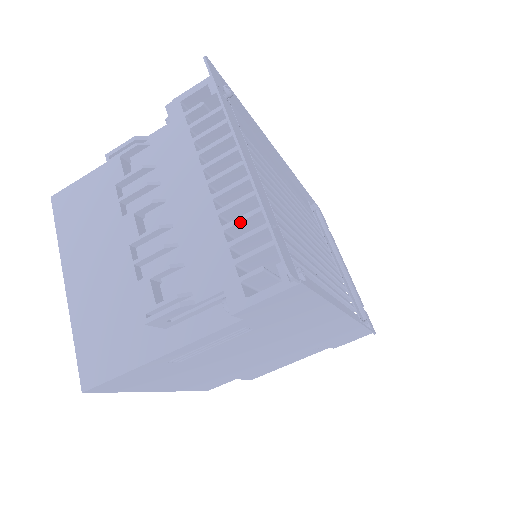
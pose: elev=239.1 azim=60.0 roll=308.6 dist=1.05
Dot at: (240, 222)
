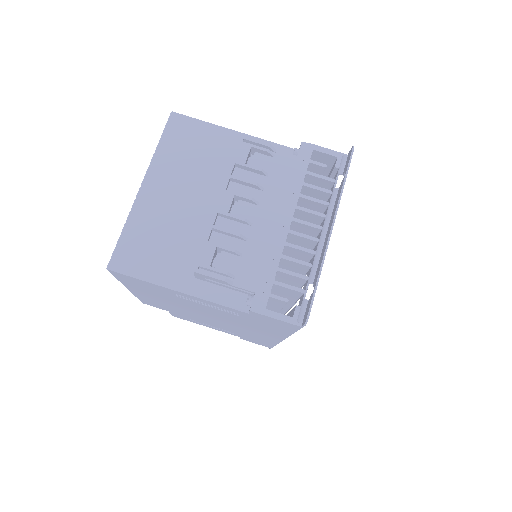
Dot at: (294, 262)
